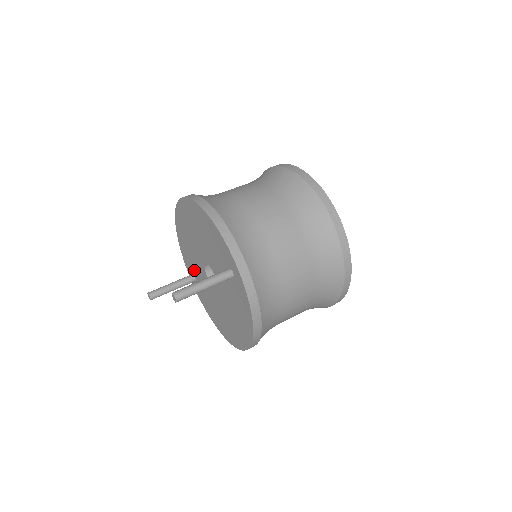
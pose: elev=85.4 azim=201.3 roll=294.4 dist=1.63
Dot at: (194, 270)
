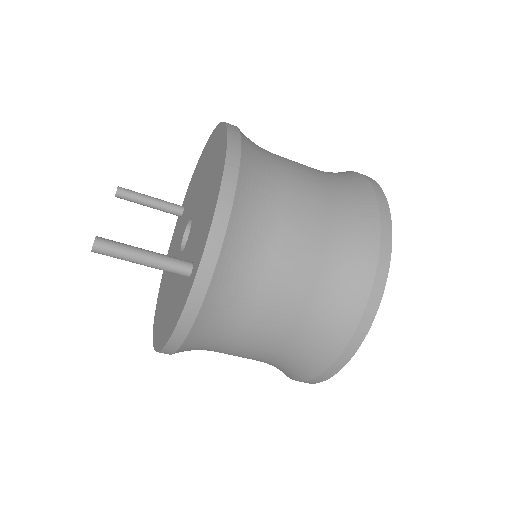
Dot at: (186, 206)
